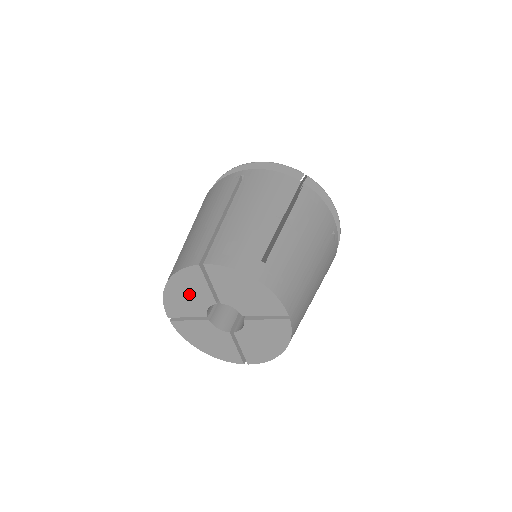
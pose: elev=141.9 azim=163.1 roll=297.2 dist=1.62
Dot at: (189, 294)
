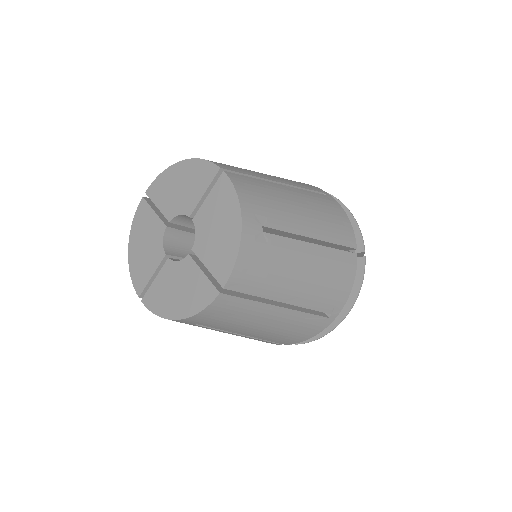
Dot at: (145, 241)
